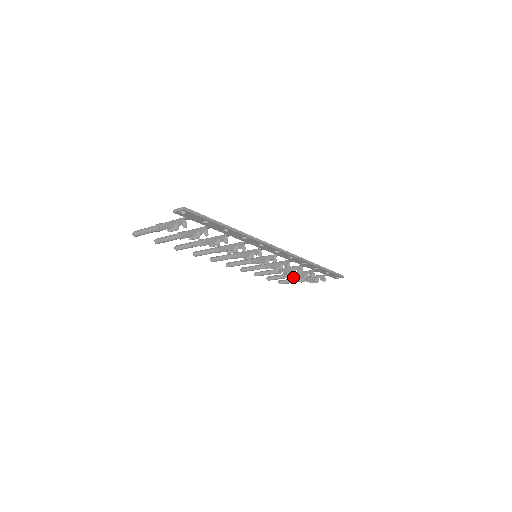
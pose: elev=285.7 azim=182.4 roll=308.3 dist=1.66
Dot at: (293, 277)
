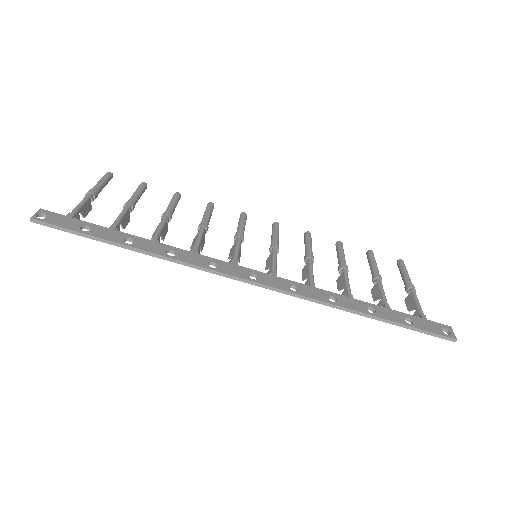
Dot at: occluded
